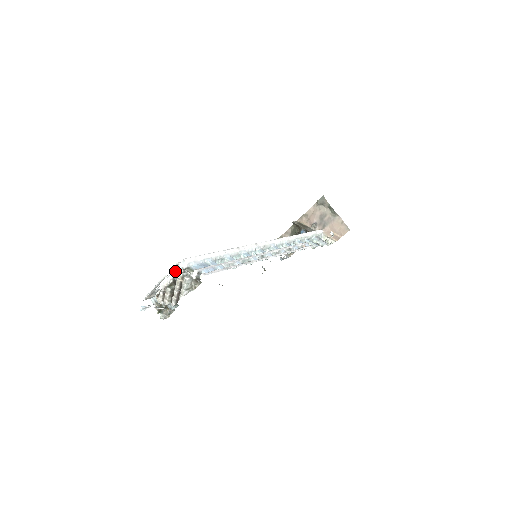
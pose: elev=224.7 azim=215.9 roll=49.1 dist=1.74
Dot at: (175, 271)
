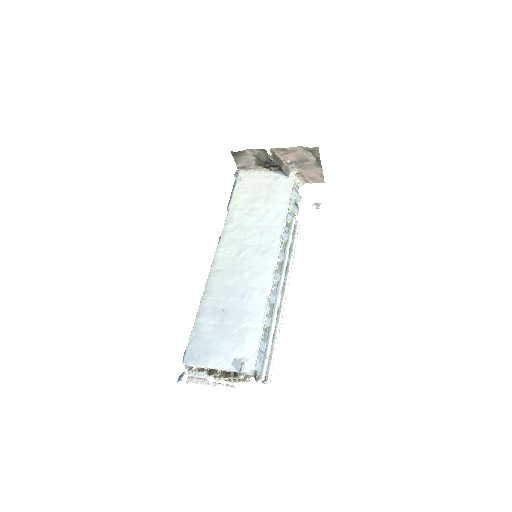
Dot at: (235, 372)
